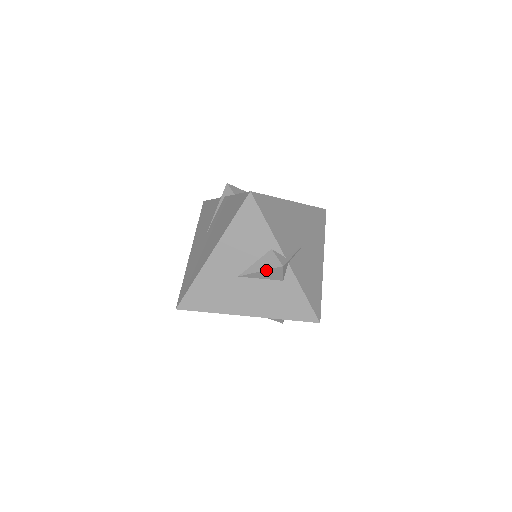
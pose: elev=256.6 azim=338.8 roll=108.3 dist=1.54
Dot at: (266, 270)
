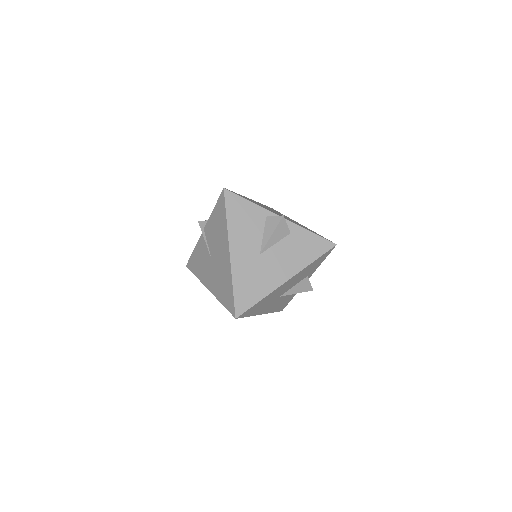
Dot at: (275, 230)
